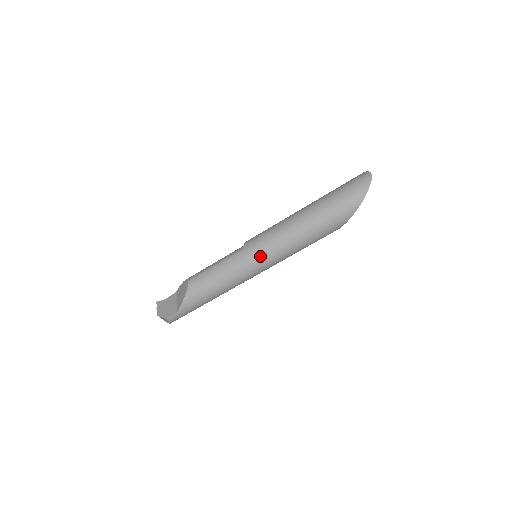
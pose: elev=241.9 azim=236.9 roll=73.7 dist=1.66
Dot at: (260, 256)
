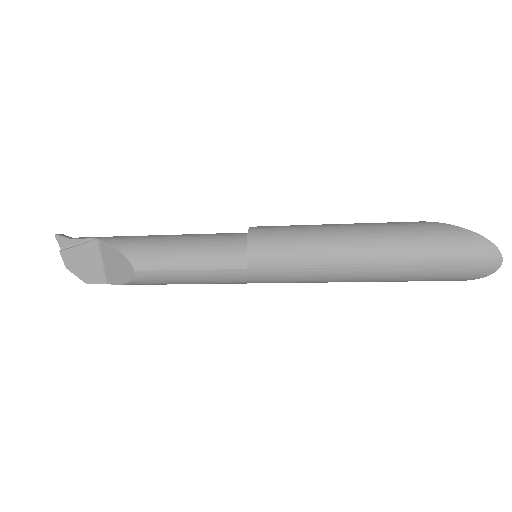
Dot at: occluded
